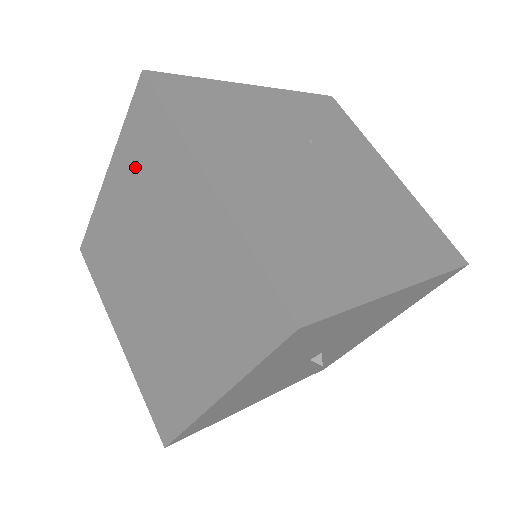
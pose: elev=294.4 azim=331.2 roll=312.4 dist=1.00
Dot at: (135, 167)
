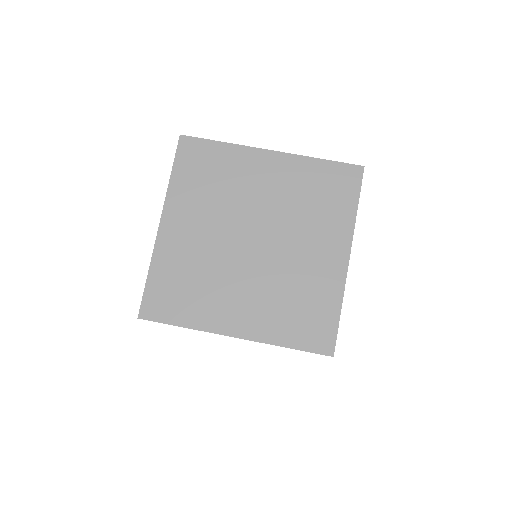
Dot at: (197, 190)
